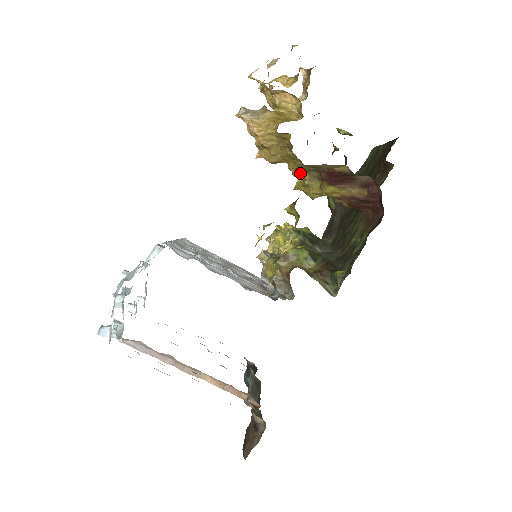
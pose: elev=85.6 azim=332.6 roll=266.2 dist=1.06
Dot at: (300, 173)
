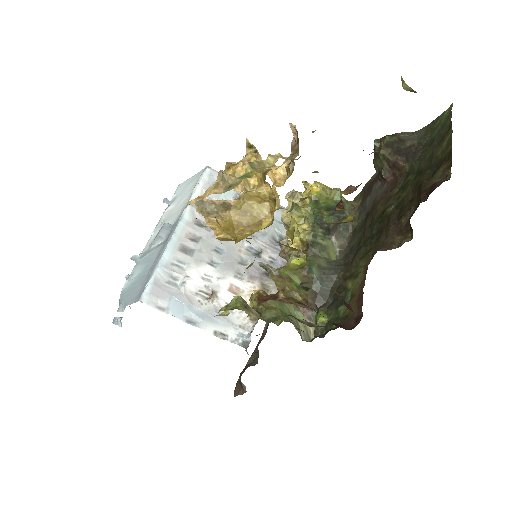
Dot at: (282, 244)
